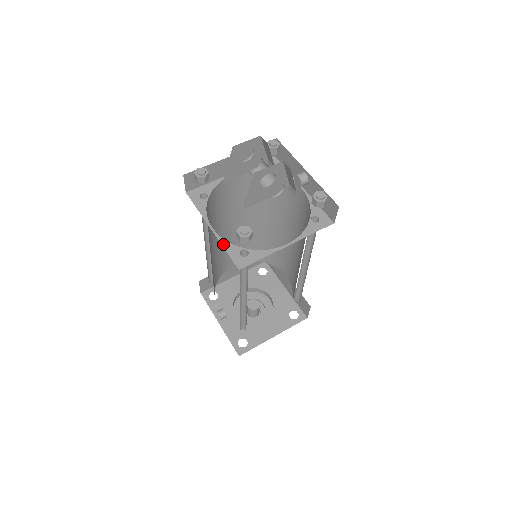
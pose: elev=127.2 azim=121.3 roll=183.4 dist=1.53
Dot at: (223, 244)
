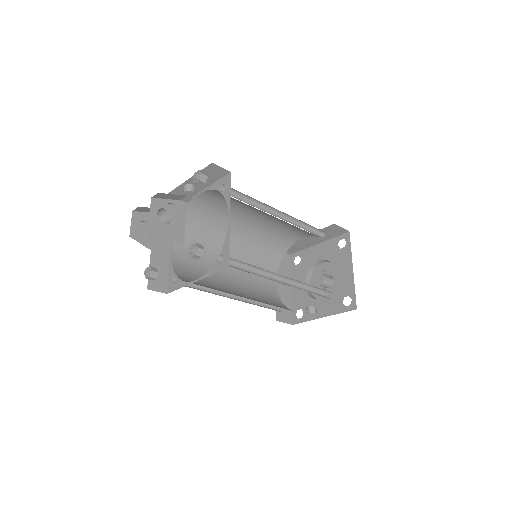
Dot at: (208, 275)
